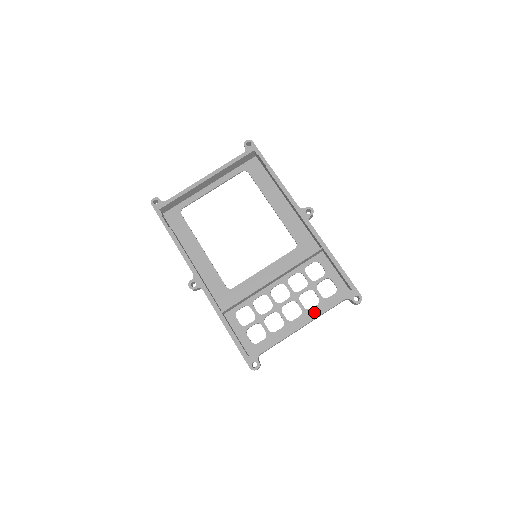
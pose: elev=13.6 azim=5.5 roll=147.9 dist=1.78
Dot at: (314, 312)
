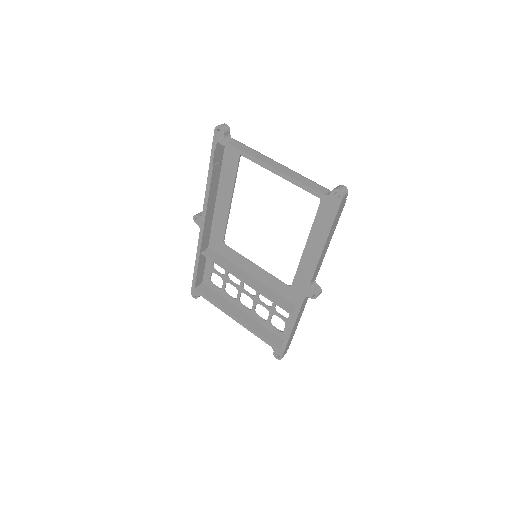
Dot at: (257, 319)
